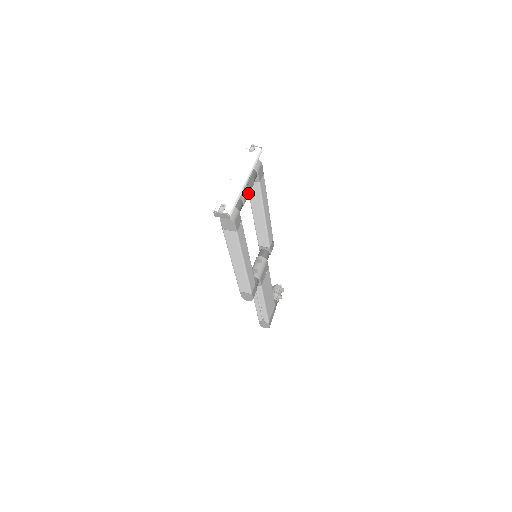
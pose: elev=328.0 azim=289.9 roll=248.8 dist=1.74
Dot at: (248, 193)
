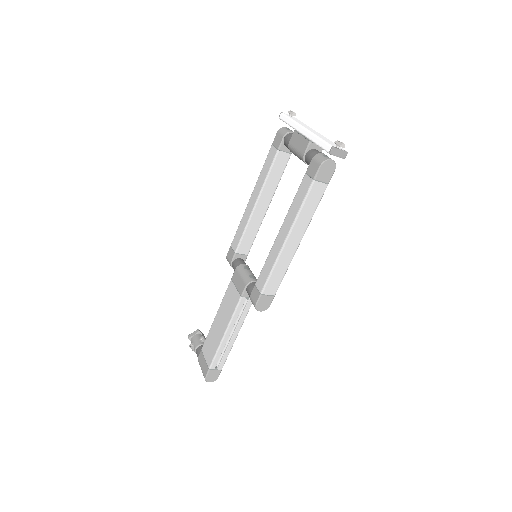
Dot at: occluded
